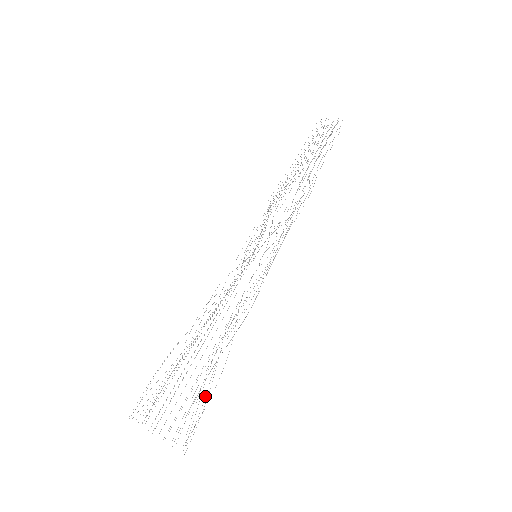
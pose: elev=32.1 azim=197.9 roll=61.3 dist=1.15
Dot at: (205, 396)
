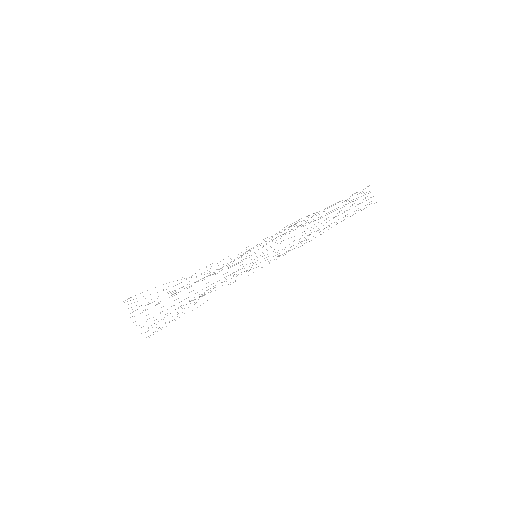
Dot at: (174, 319)
